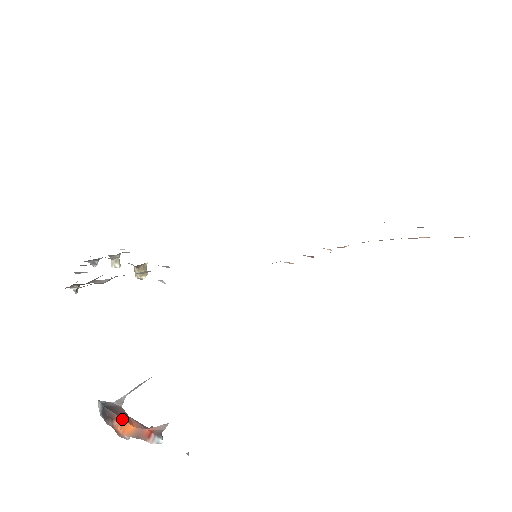
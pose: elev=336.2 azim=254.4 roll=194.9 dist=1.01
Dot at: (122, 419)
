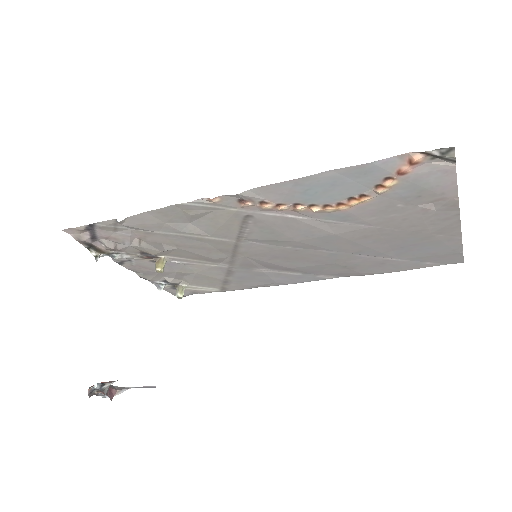
Dot at: occluded
